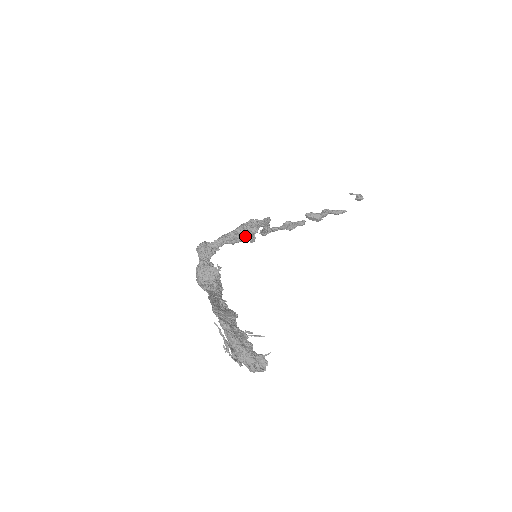
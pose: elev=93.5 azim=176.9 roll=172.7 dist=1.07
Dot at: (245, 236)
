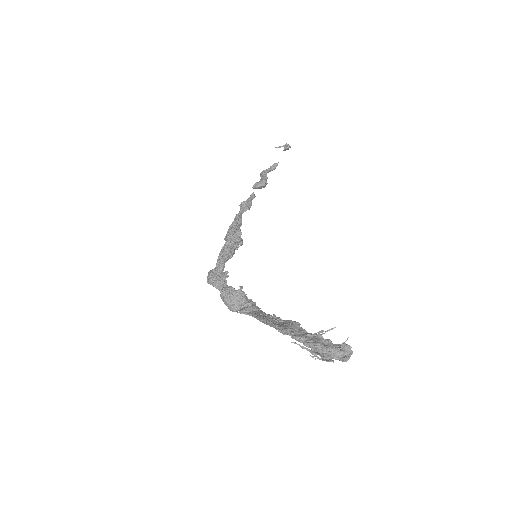
Dot at: (236, 244)
